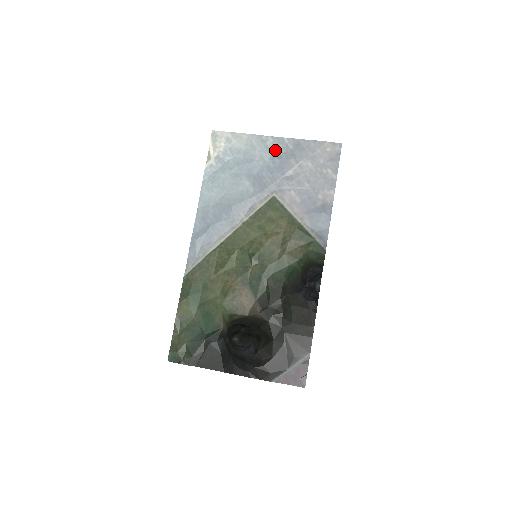
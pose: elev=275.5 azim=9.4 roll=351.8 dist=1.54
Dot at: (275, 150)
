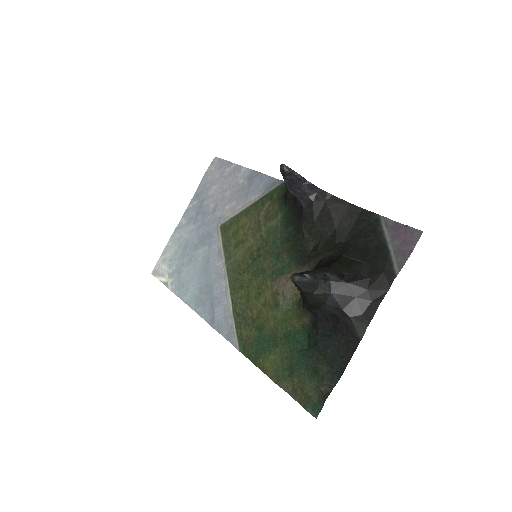
Dot at: (191, 218)
